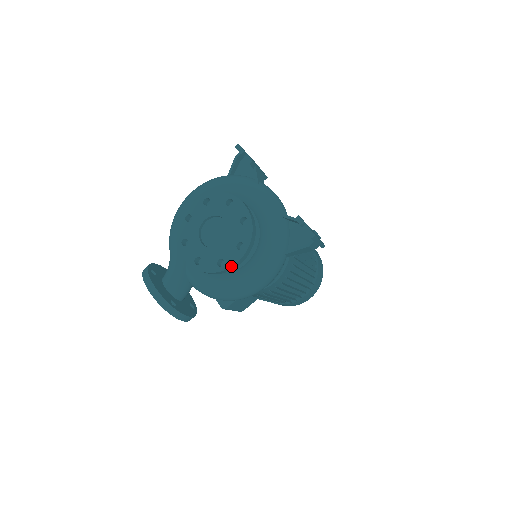
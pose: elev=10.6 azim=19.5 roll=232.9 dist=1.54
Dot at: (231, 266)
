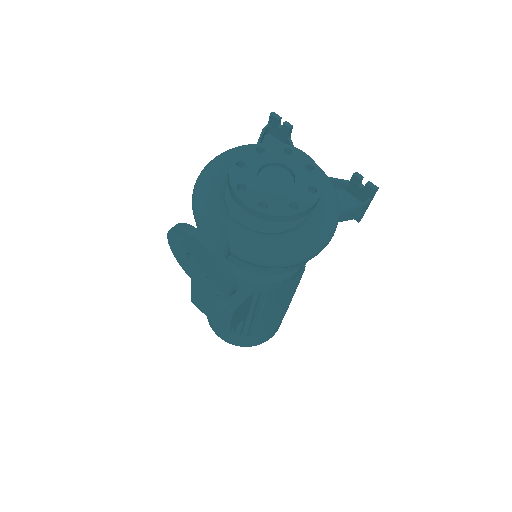
Dot at: (307, 208)
